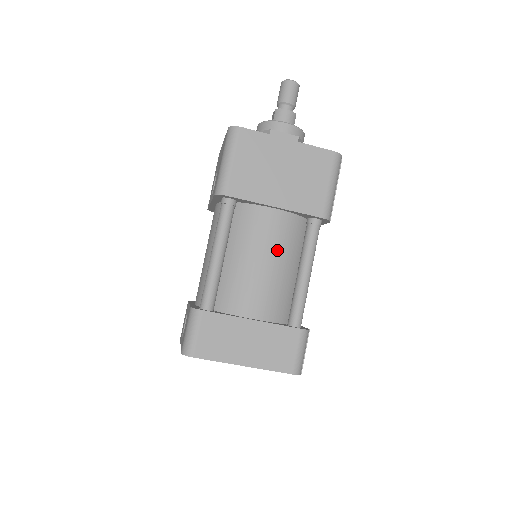
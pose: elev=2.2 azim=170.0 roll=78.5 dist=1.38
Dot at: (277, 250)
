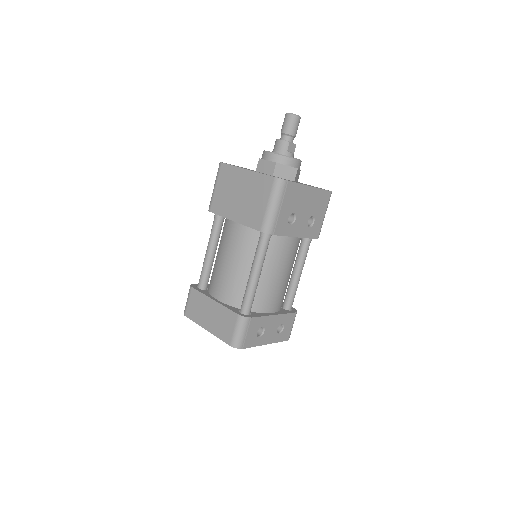
Dot at: (236, 253)
